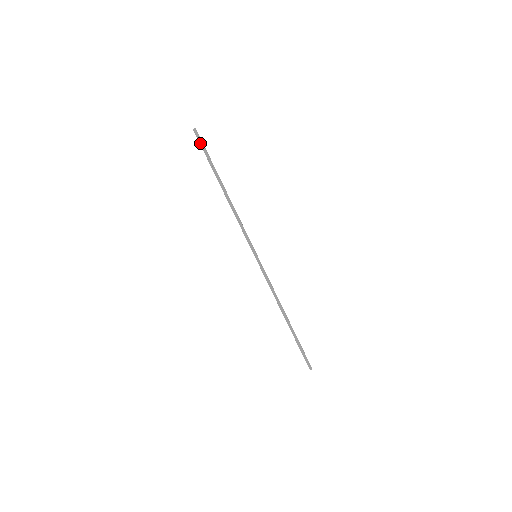
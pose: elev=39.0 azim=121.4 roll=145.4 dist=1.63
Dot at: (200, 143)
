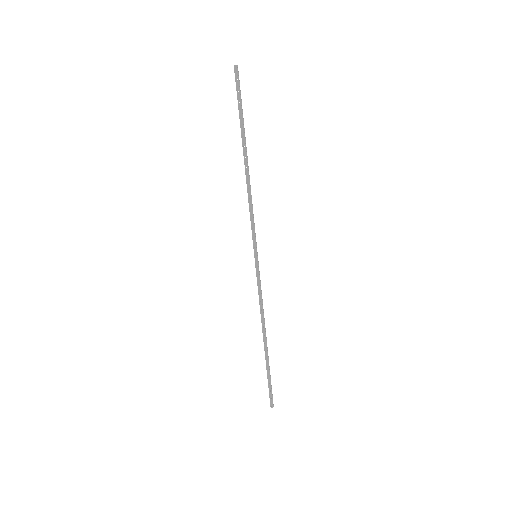
Dot at: (237, 88)
